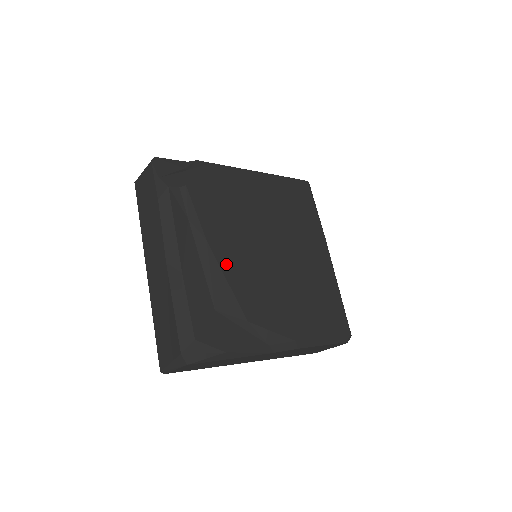
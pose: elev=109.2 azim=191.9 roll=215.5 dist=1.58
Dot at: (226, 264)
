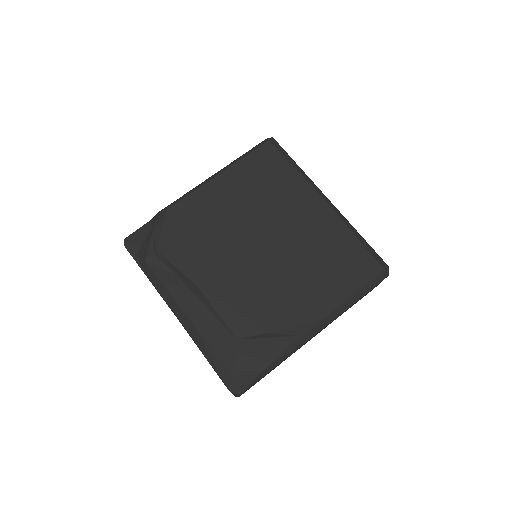
Dot at: (225, 295)
